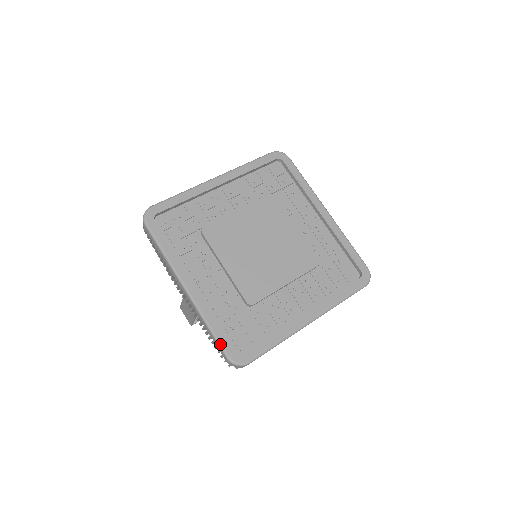
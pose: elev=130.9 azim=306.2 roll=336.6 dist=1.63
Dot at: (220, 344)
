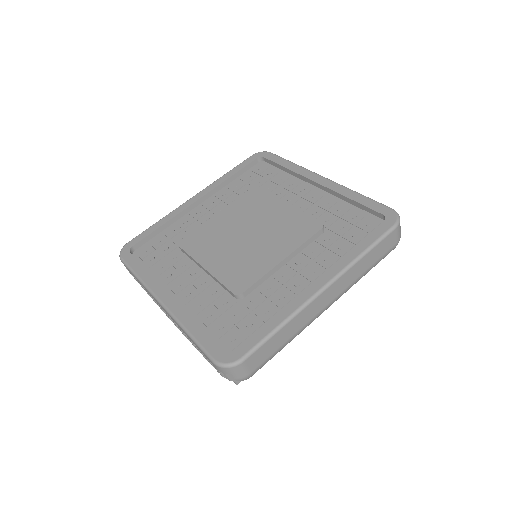
Dot at: (202, 348)
